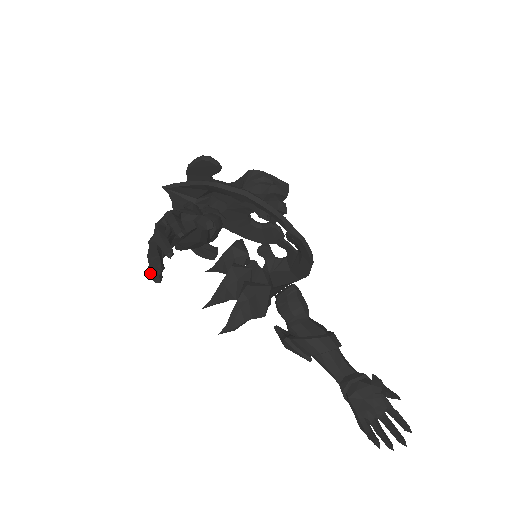
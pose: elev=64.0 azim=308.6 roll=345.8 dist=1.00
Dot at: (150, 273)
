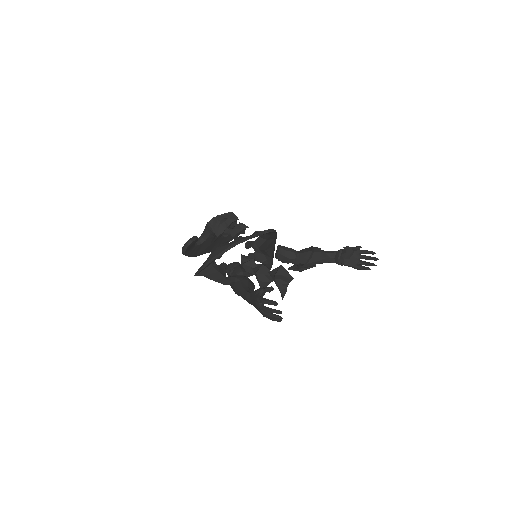
Dot at: occluded
